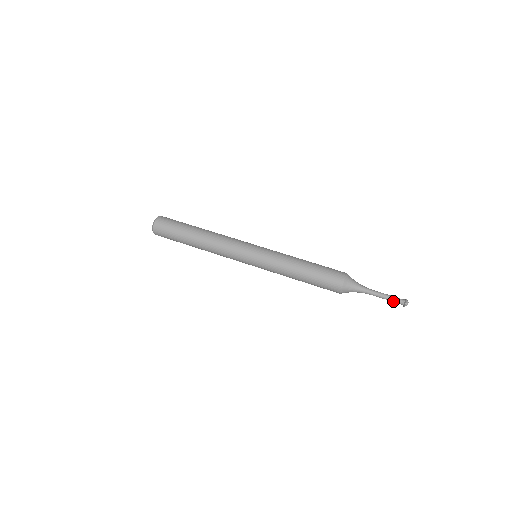
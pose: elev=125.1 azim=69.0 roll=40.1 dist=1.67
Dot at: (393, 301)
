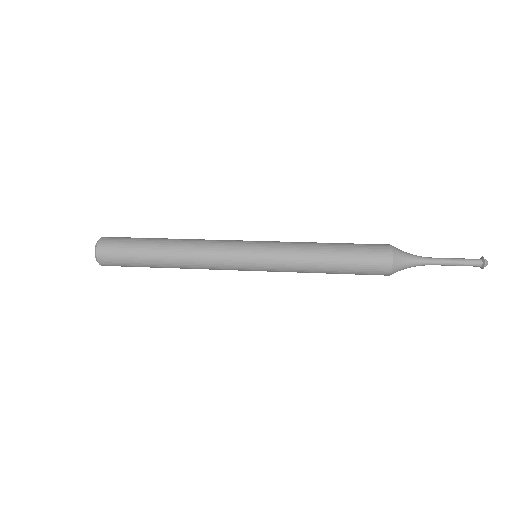
Dot at: (466, 261)
